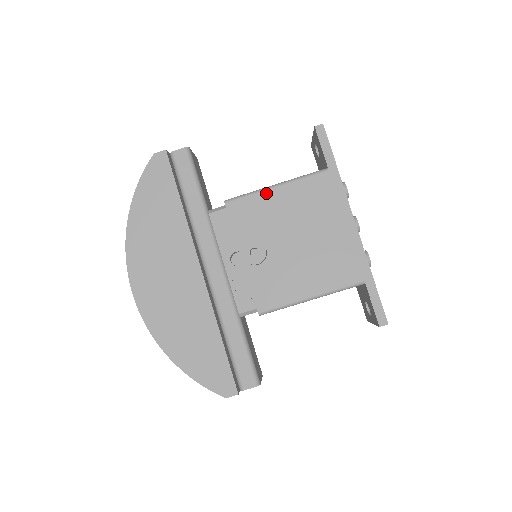
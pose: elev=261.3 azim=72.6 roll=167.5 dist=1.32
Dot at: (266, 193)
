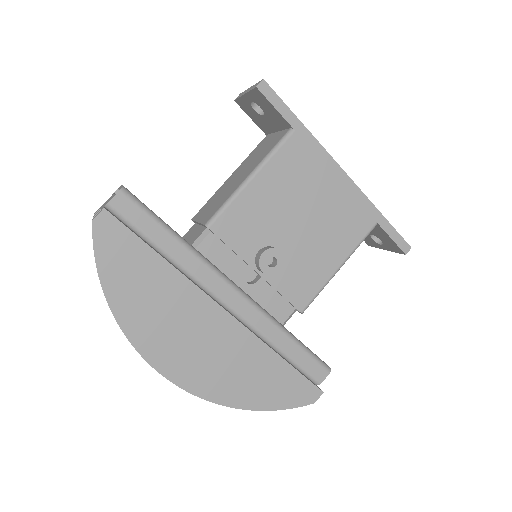
Dot at: (245, 192)
